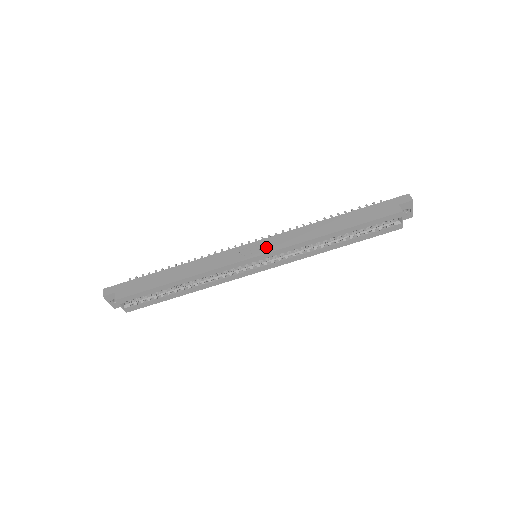
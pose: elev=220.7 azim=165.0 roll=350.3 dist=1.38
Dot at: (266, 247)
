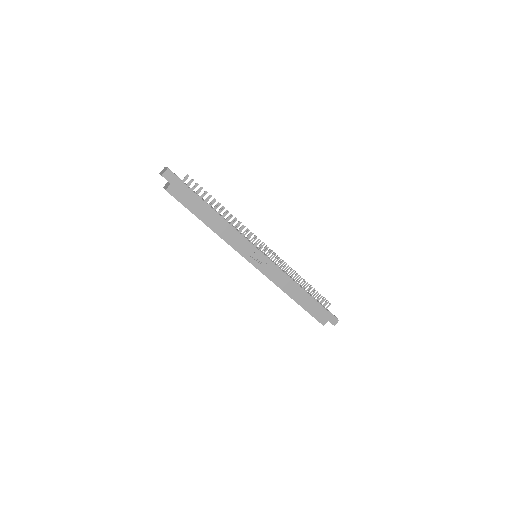
Dot at: (264, 267)
